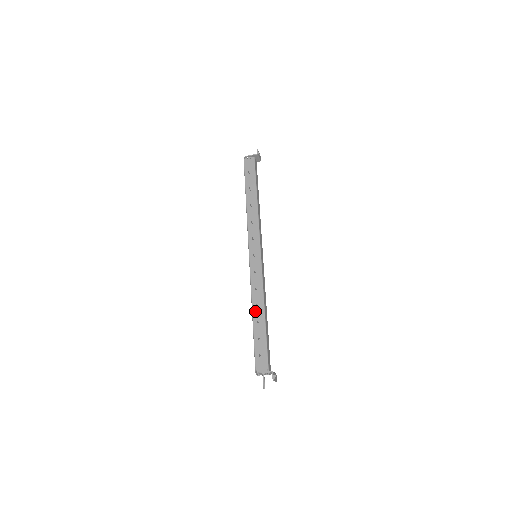
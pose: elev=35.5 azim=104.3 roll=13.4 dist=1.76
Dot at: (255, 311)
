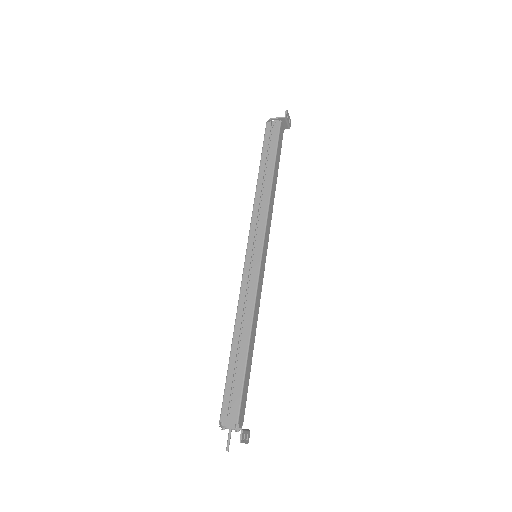
Dot at: (237, 334)
